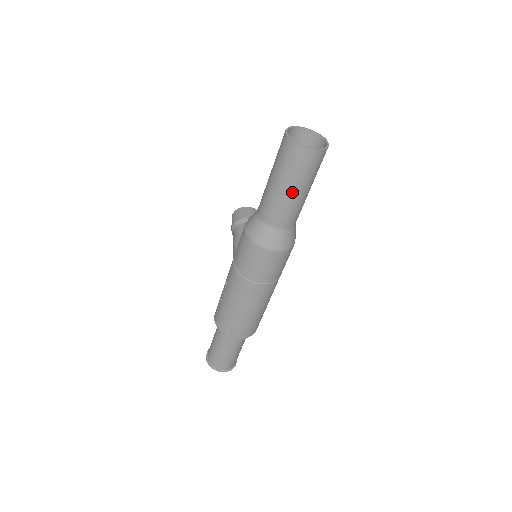
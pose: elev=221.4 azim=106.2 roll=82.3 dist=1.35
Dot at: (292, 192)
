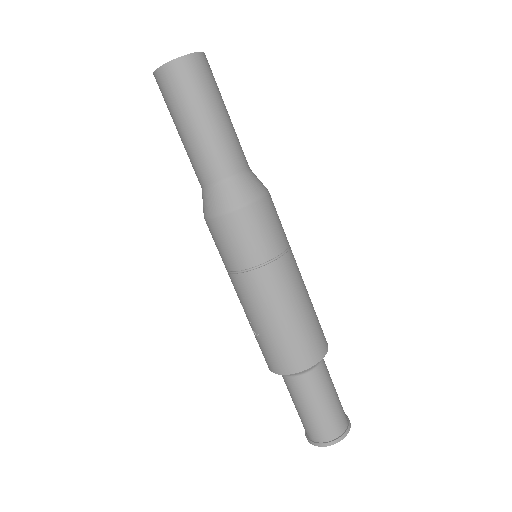
Dot at: (203, 122)
